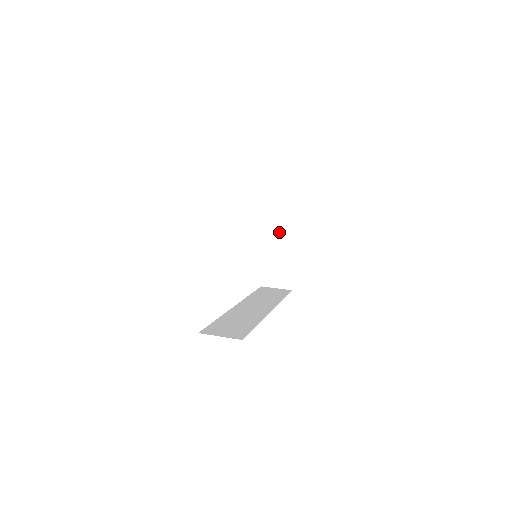
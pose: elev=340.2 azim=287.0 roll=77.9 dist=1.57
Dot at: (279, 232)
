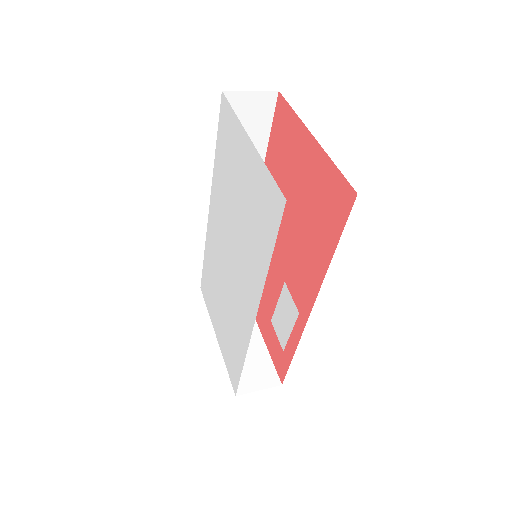
Dot at: occluded
